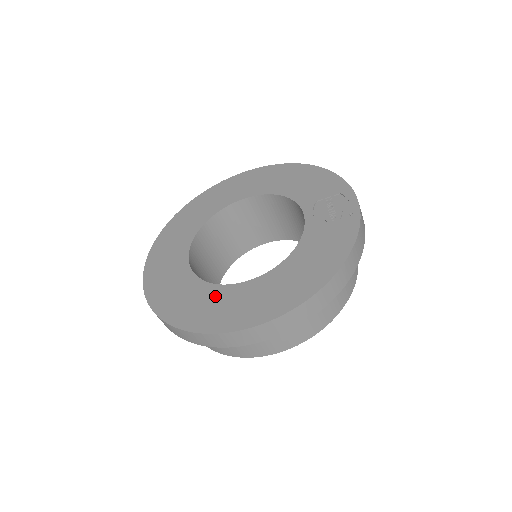
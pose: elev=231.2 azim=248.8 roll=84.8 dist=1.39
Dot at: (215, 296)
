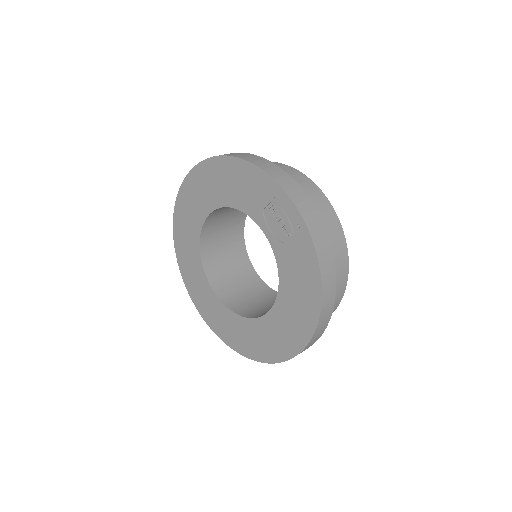
Dot at: (255, 330)
